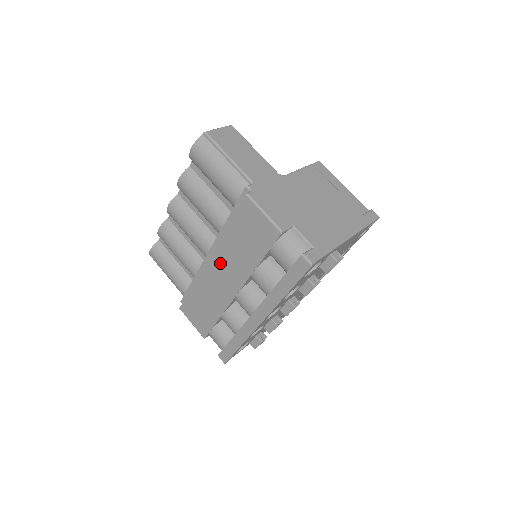
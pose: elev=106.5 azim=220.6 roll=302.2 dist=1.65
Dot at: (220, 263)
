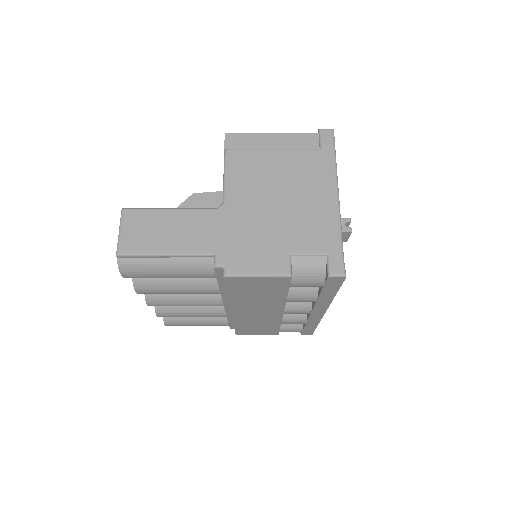
Dot at: (246, 310)
